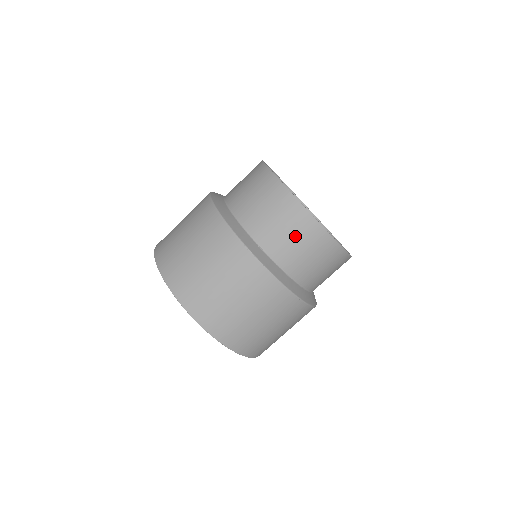
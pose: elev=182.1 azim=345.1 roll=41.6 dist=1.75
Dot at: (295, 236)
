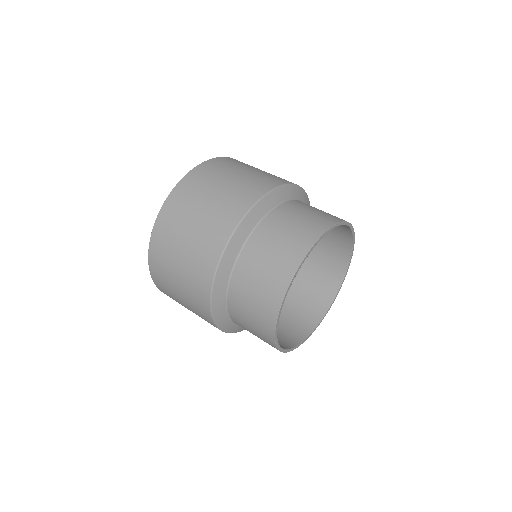
Dot at: (255, 332)
